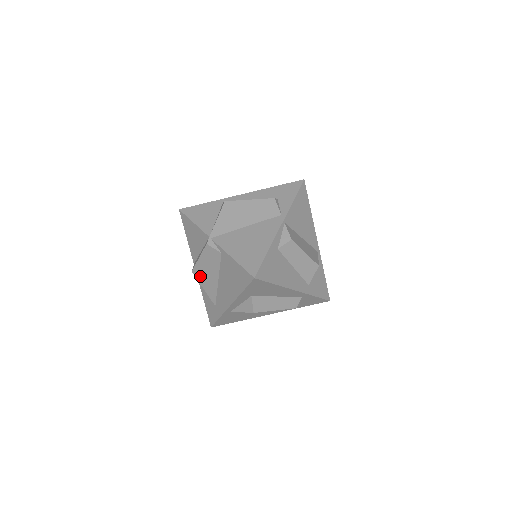
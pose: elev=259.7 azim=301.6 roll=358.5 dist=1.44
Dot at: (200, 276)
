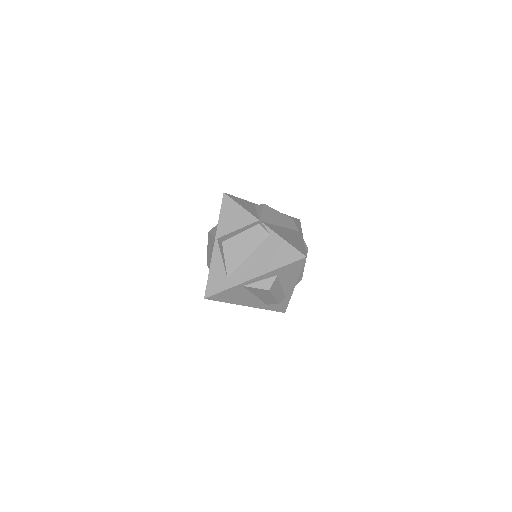
Dot at: (230, 248)
